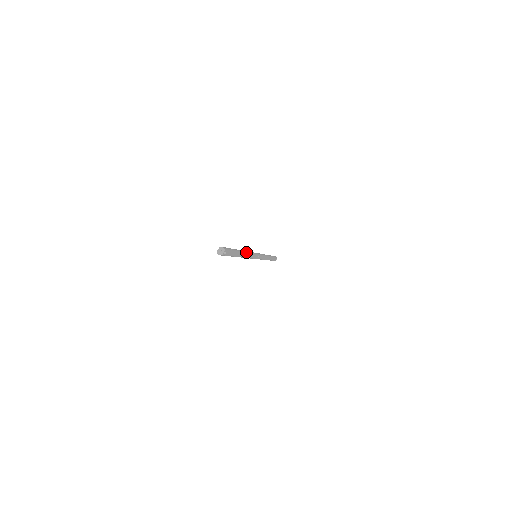
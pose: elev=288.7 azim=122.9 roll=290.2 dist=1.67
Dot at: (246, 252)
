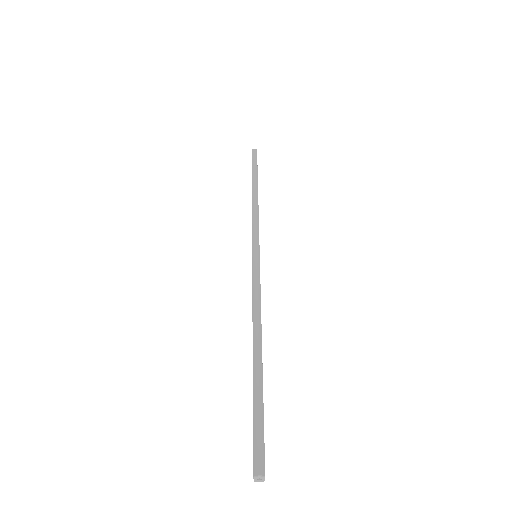
Dot at: (259, 327)
